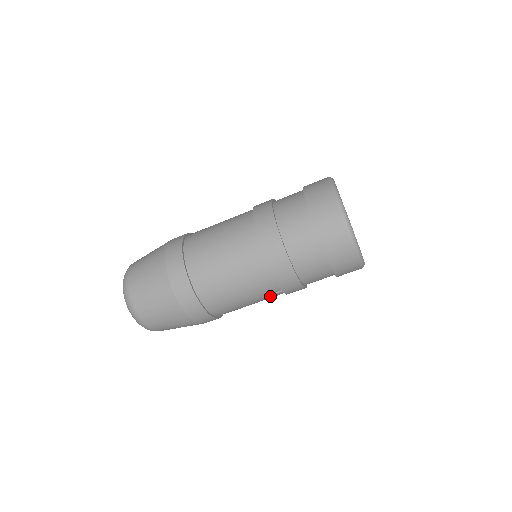
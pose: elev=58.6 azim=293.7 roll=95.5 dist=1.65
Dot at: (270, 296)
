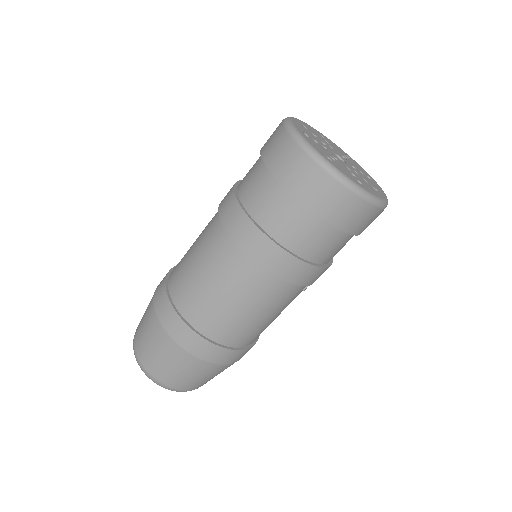
Dot at: (299, 293)
